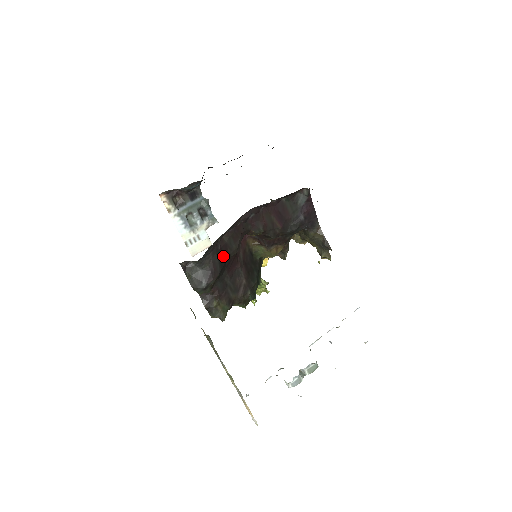
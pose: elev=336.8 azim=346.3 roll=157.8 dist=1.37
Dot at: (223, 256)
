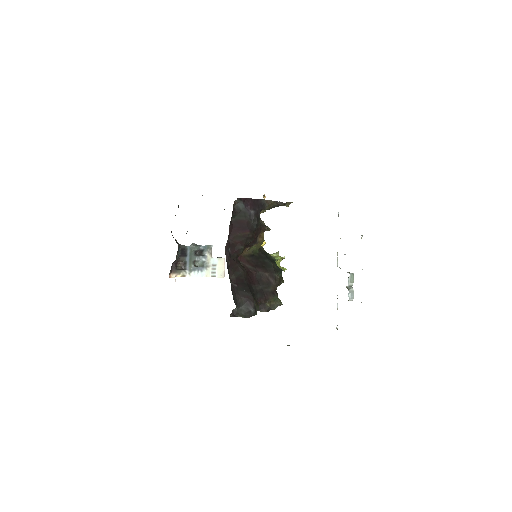
Dot at: (243, 285)
